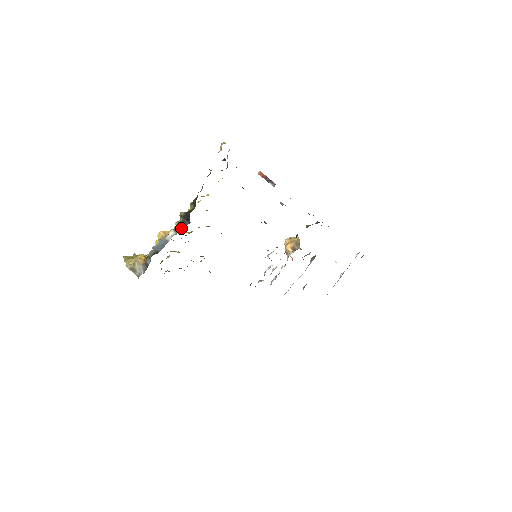
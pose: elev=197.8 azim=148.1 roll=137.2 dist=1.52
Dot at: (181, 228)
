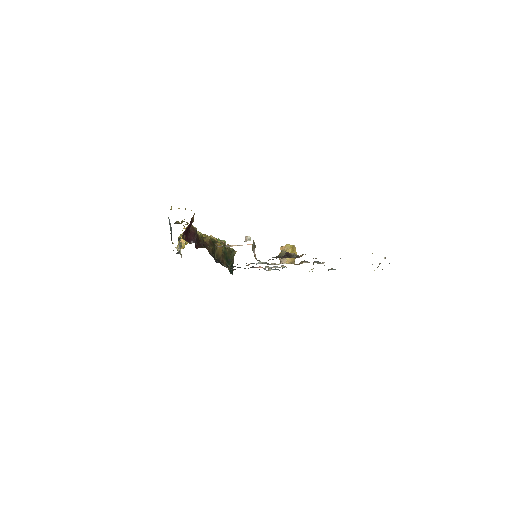
Dot at: (181, 245)
